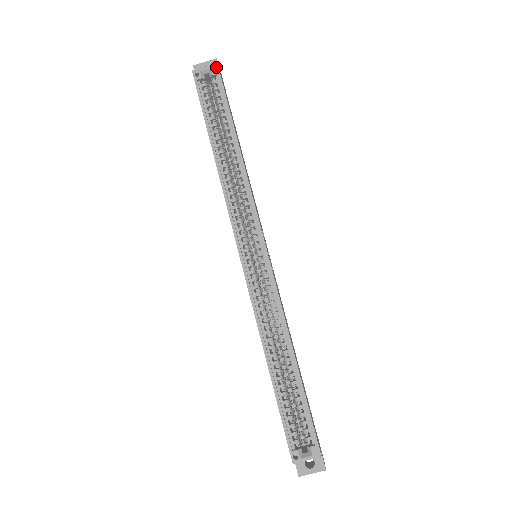
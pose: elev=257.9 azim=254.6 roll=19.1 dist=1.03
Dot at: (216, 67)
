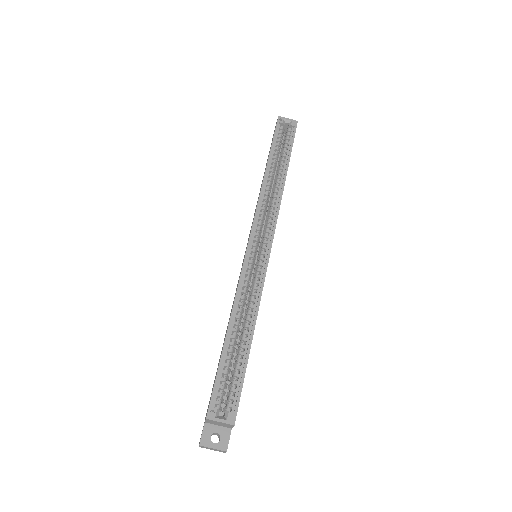
Dot at: (296, 122)
